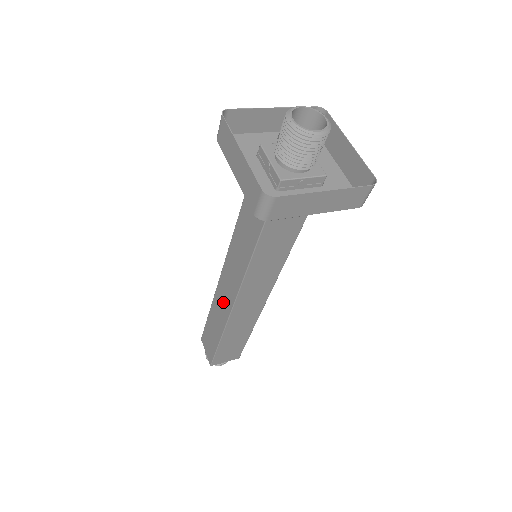
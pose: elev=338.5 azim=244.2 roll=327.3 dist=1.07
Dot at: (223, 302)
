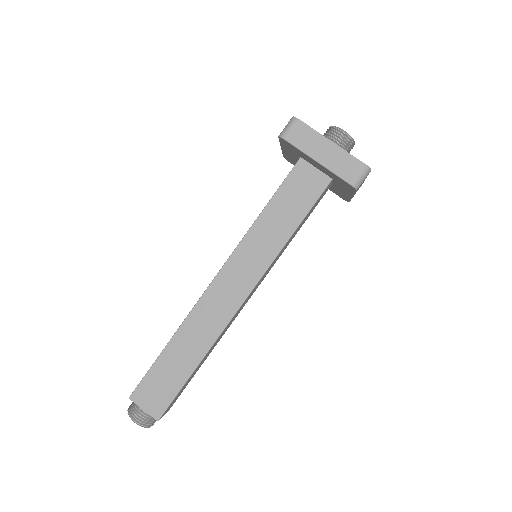
Dot at: (213, 315)
